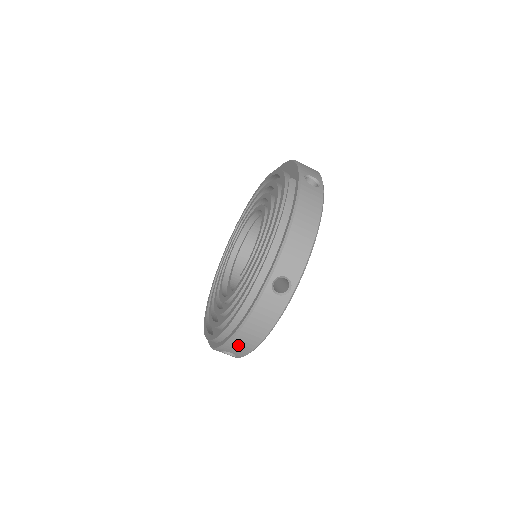
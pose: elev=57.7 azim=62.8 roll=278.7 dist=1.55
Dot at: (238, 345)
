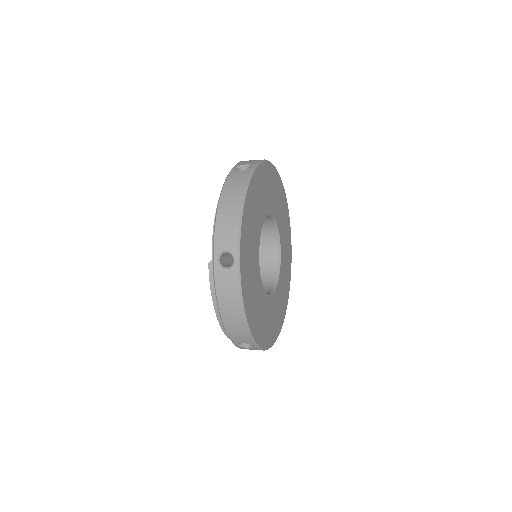
Dot at: occluded
